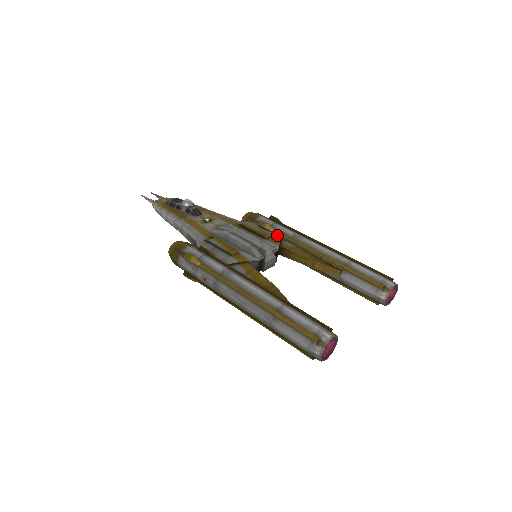
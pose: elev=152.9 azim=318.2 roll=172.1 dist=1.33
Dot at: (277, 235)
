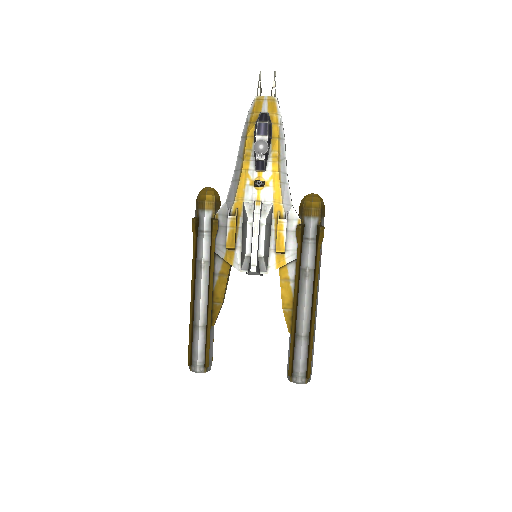
Dot at: (296, 253)
